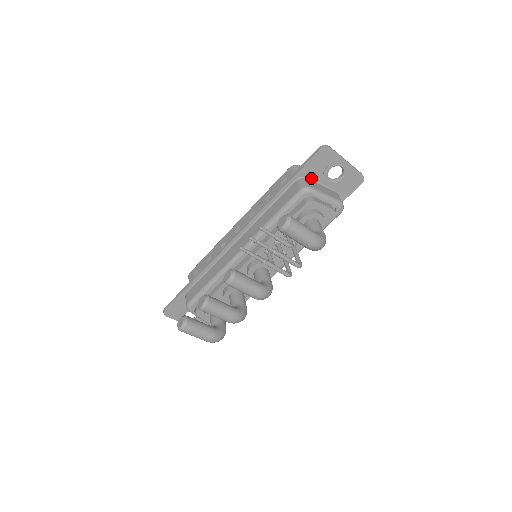
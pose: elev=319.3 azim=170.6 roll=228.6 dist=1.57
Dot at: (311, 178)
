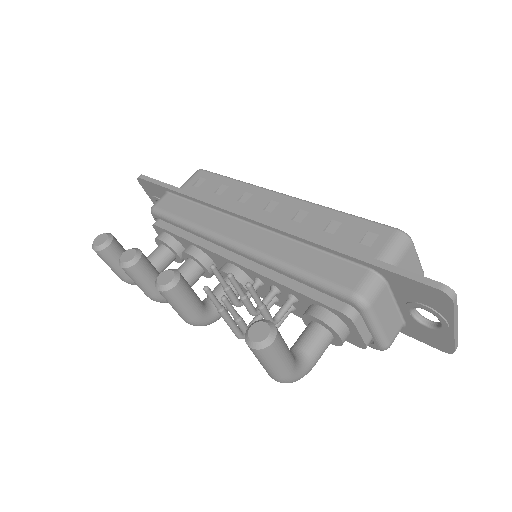
Dot at: (392, 287)
